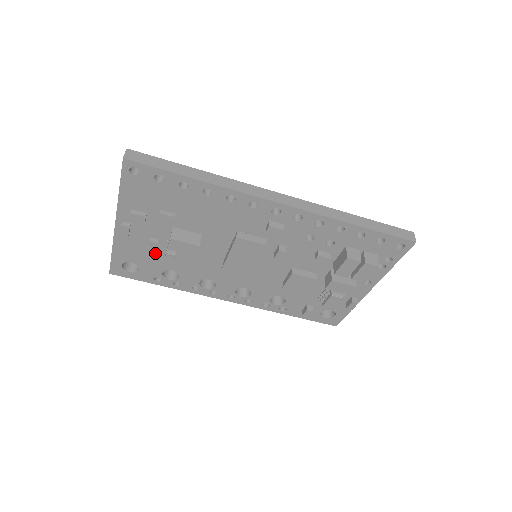
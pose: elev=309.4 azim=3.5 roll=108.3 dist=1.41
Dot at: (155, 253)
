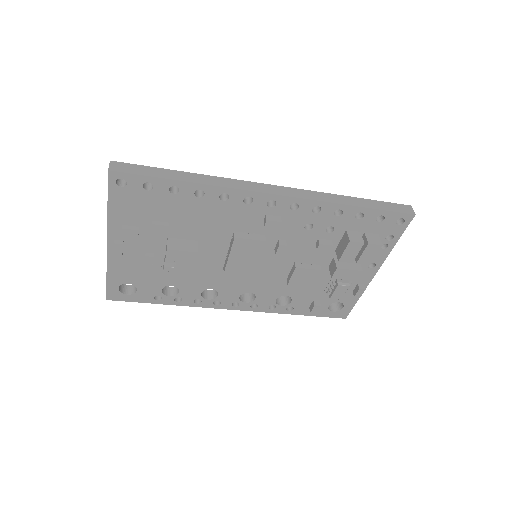
Dot at: (152, 269)
